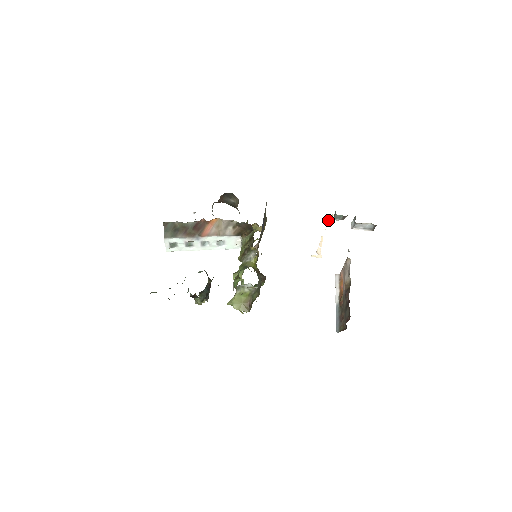
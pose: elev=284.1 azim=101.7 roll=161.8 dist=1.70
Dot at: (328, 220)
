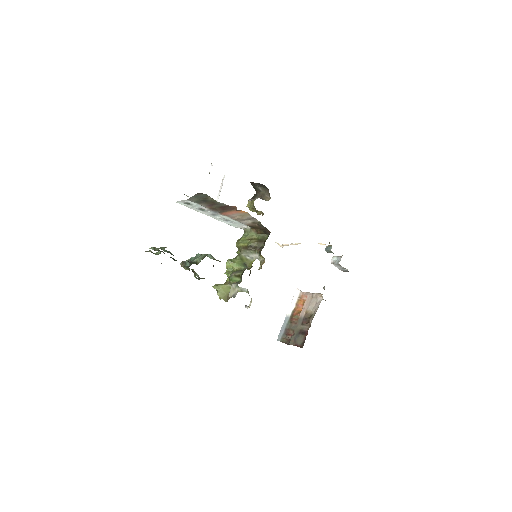
Dot at: (318, 243)
